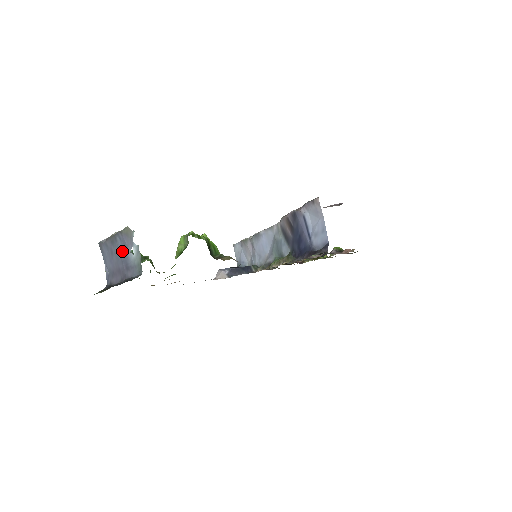
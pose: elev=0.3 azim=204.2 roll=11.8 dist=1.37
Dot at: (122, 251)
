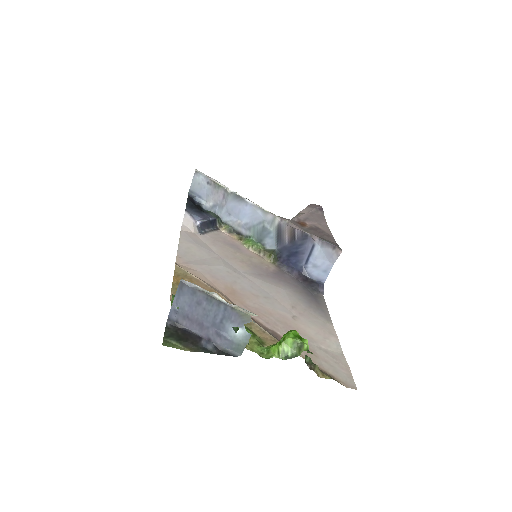
Dot at: (220, 318)
